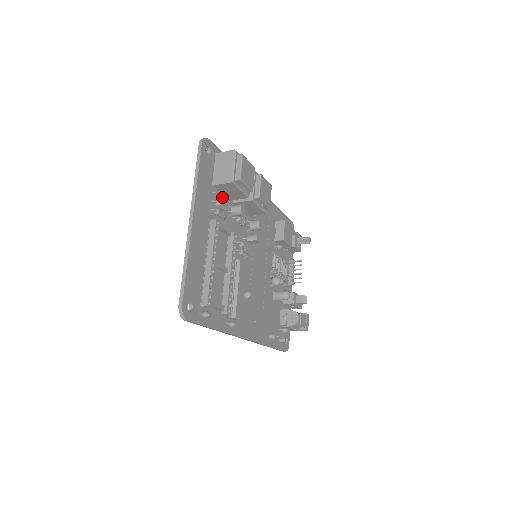
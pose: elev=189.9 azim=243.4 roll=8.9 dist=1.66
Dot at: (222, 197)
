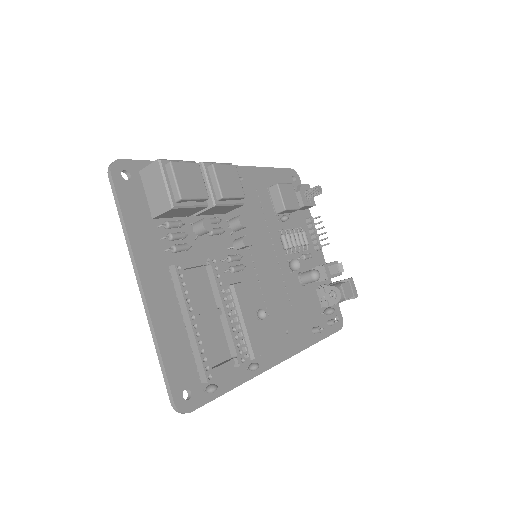
Dot at: (173, 225)
